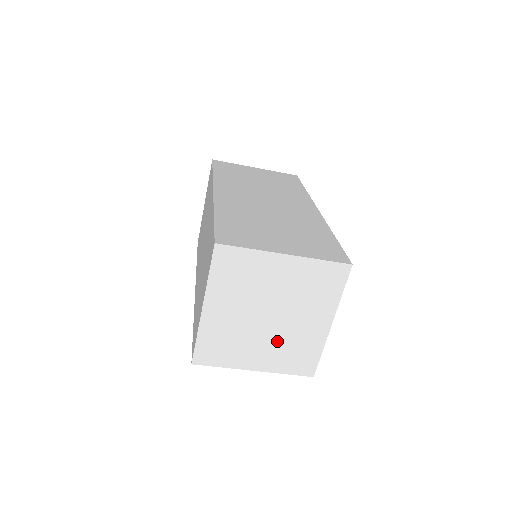
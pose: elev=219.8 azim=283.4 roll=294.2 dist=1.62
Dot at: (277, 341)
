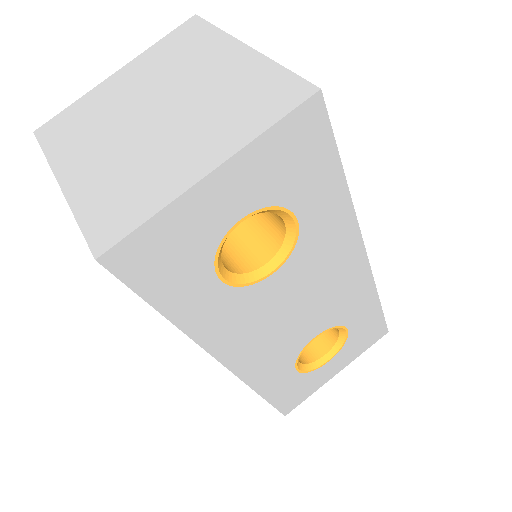
Dot at: (198, 118)
